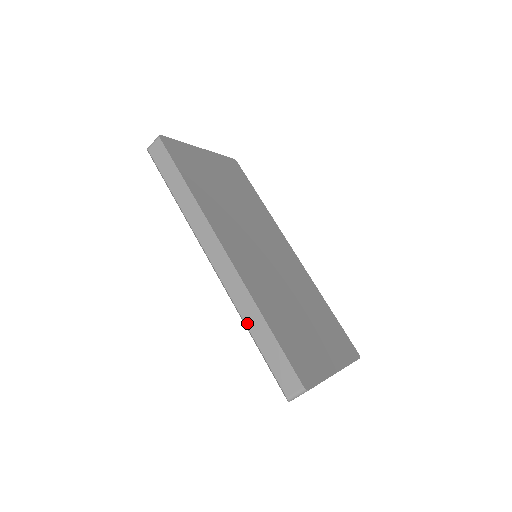
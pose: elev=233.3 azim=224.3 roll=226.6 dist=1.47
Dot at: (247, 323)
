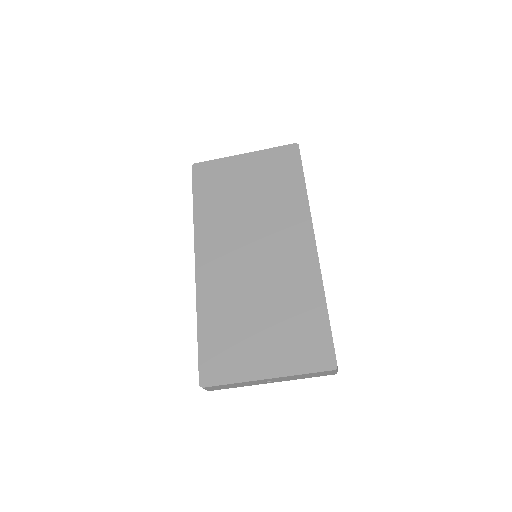
Dot at: occluded
